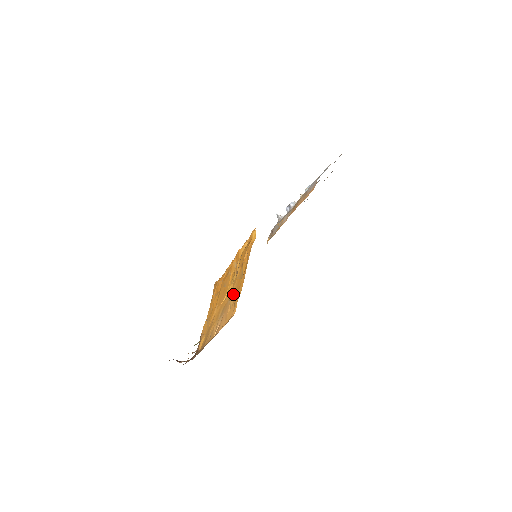
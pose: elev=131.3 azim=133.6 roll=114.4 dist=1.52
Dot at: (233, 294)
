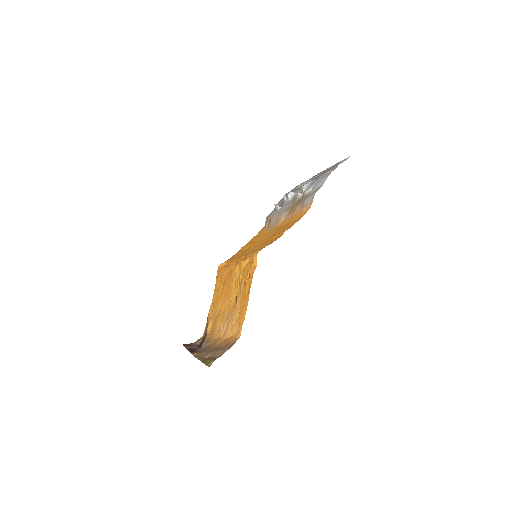
Dot at: (237, 309)
